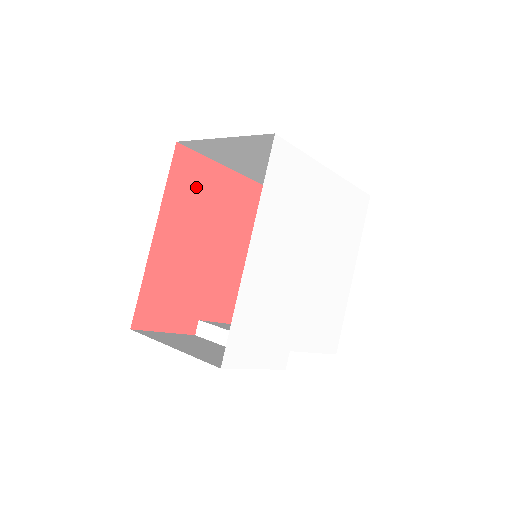
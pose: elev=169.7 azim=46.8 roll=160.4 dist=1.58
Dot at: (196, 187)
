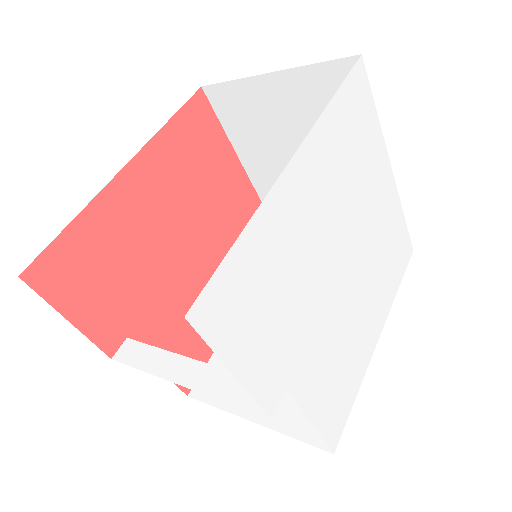
Dot at: (200, 155)
